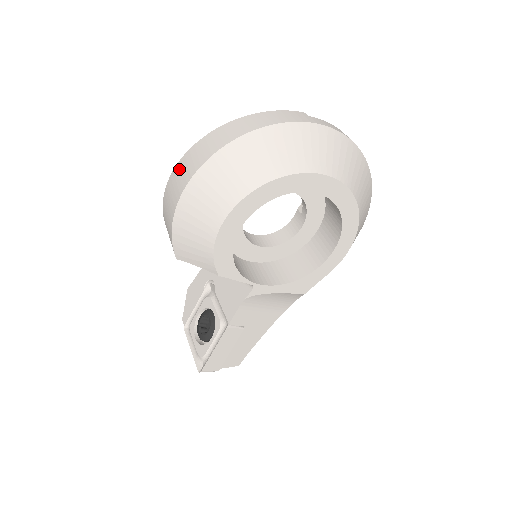
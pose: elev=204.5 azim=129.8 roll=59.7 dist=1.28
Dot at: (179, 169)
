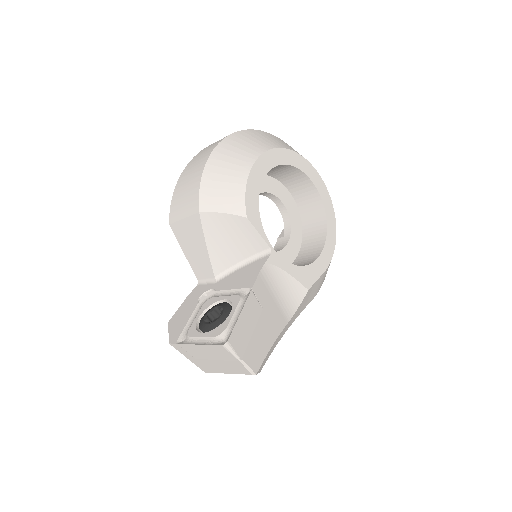
Dot at: (201, 152)
